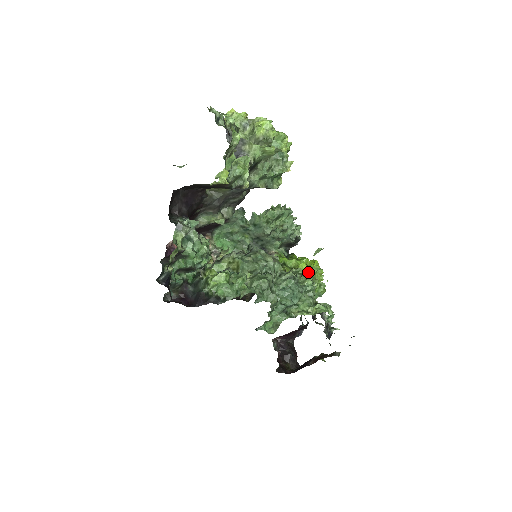
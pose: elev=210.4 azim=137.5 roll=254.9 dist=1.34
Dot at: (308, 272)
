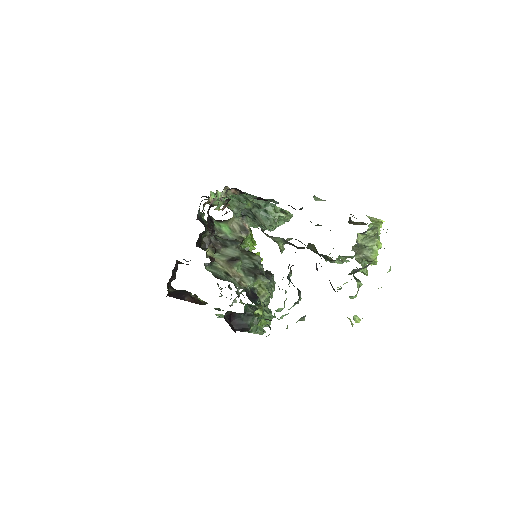
Dot at: occluded
